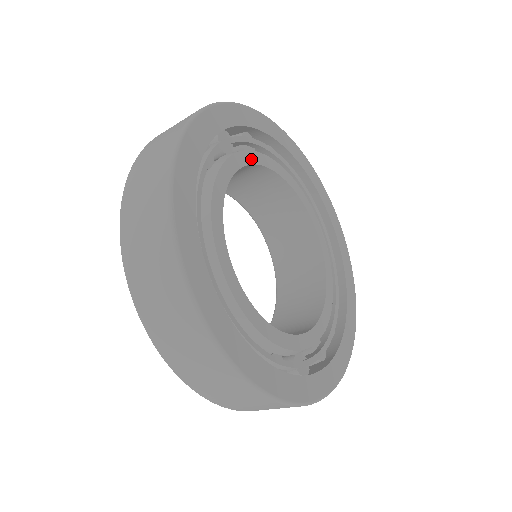
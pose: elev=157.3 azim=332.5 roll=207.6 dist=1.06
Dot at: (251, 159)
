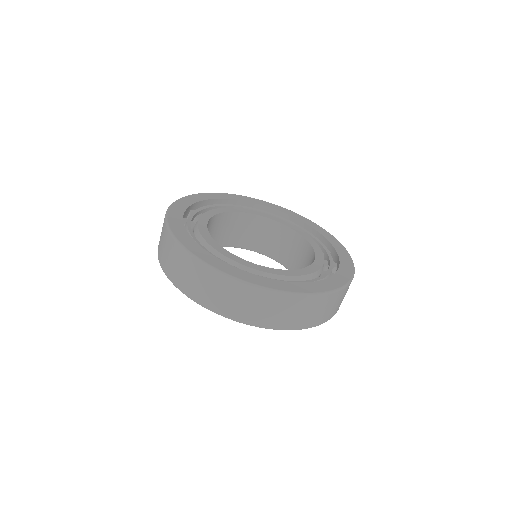
Dot at: (245, 211)
